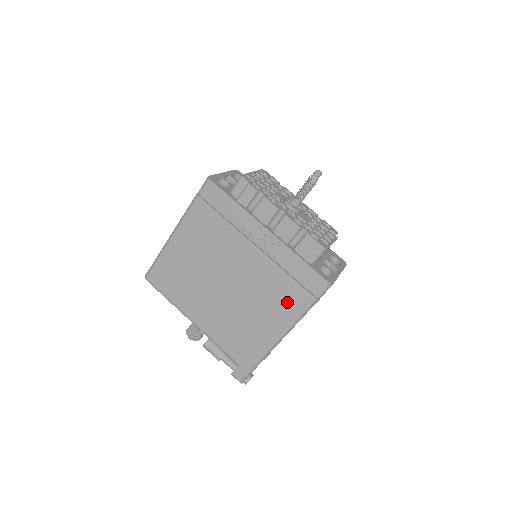
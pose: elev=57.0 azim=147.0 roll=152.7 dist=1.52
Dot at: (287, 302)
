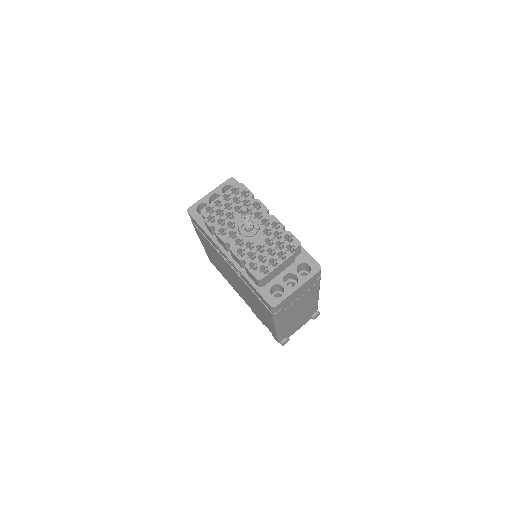
Dot at: (263, 308)
